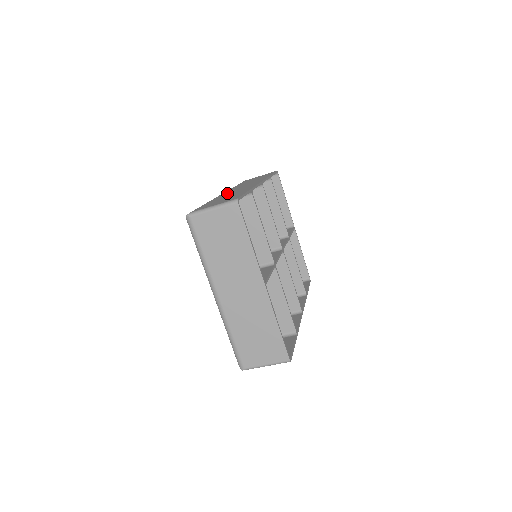
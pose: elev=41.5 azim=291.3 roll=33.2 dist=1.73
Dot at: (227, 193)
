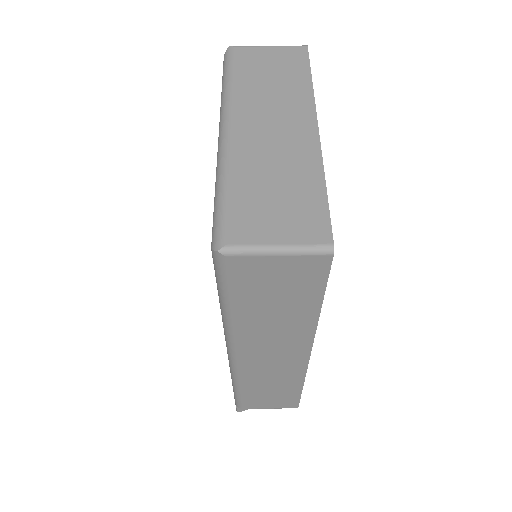
Dot at: occluded
